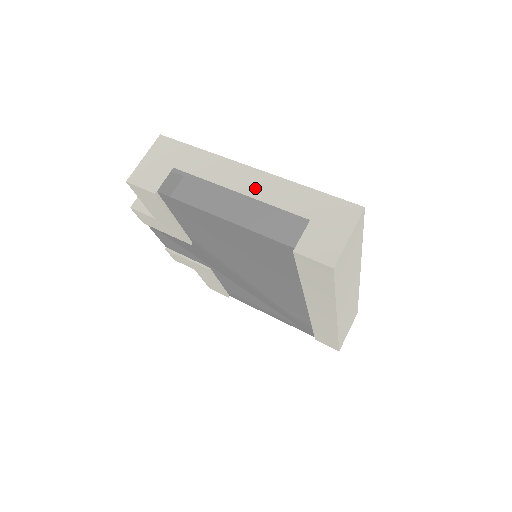
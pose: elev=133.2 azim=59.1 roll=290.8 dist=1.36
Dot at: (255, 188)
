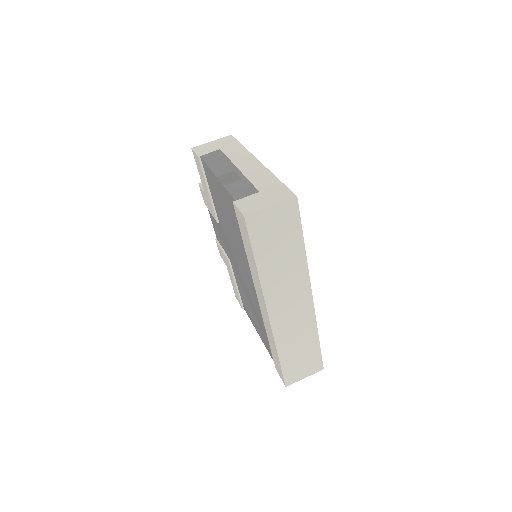
Dot at: (249, 169)
